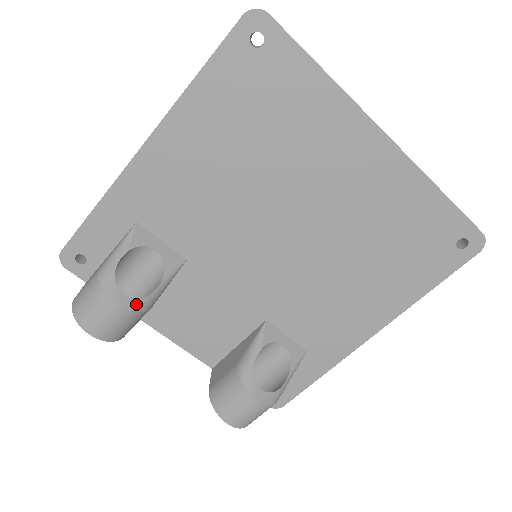
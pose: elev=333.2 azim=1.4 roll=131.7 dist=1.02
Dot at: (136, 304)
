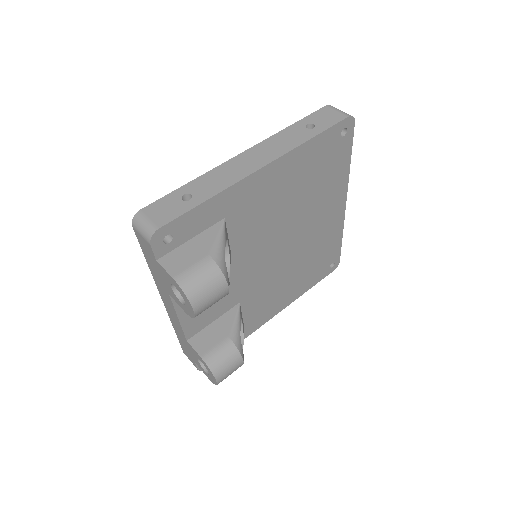
Dot at: occluded
